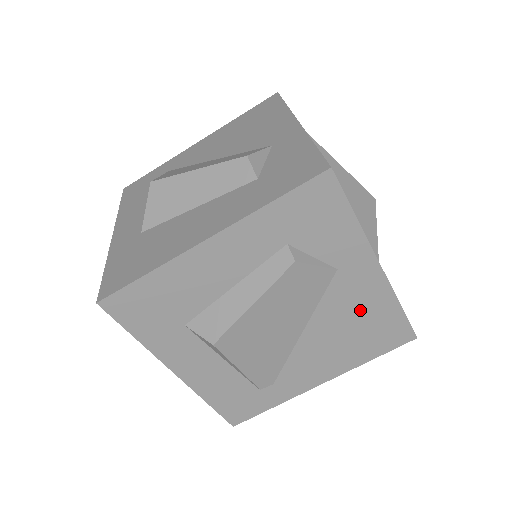
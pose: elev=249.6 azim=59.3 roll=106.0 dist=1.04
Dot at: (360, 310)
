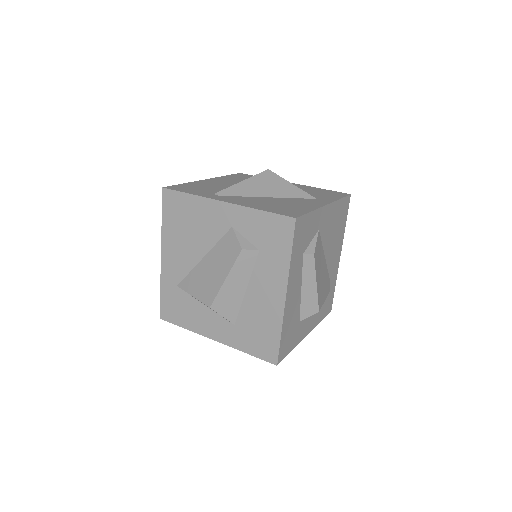
Dot at: (332, 223)
